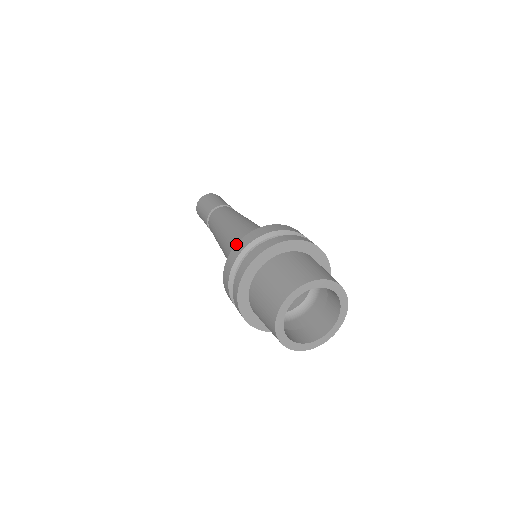
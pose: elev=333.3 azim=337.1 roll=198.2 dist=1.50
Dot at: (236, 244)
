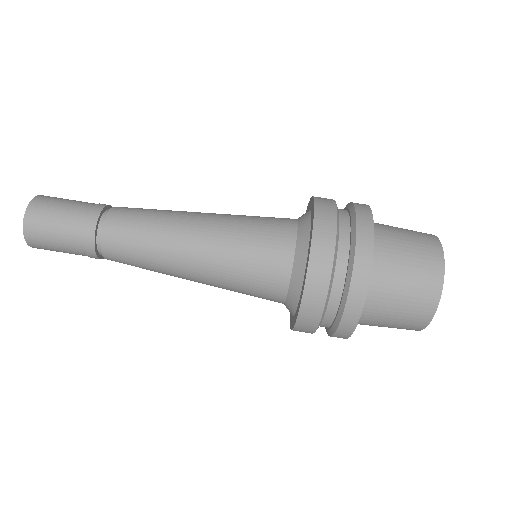
Dot at: occluded
